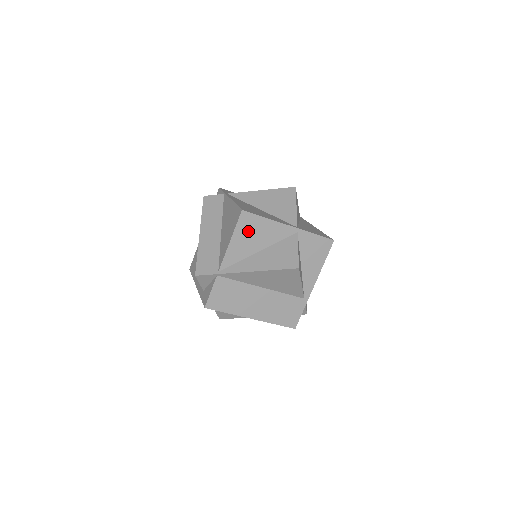
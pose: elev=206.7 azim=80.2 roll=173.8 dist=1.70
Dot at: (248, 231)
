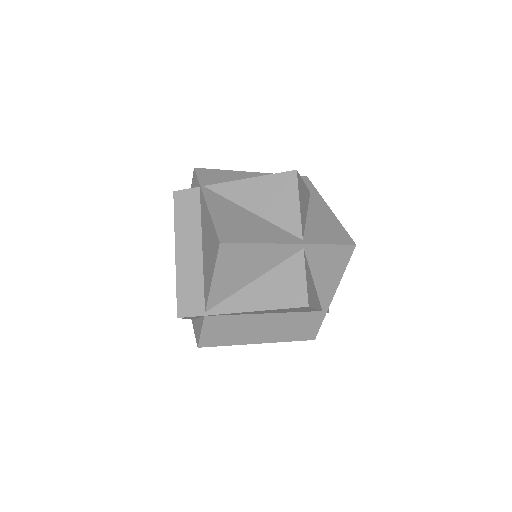
Dot at: (234, 263)
